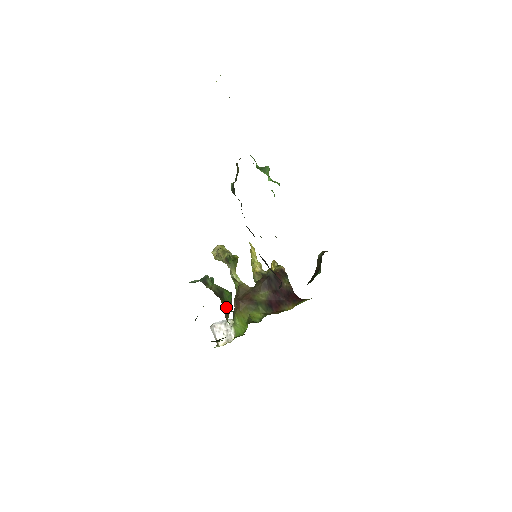
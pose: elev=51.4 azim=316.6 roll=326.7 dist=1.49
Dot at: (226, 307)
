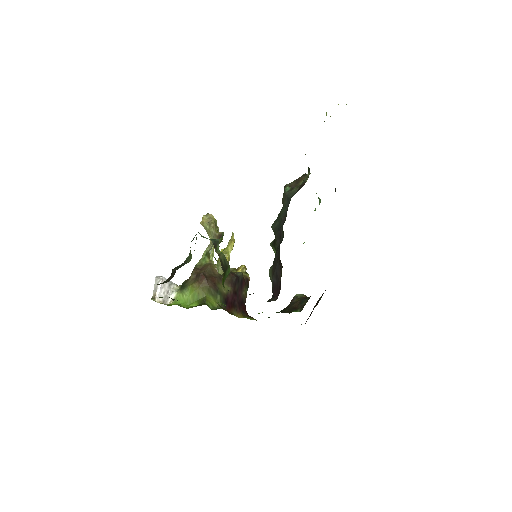
Dot at: (223, 282)
